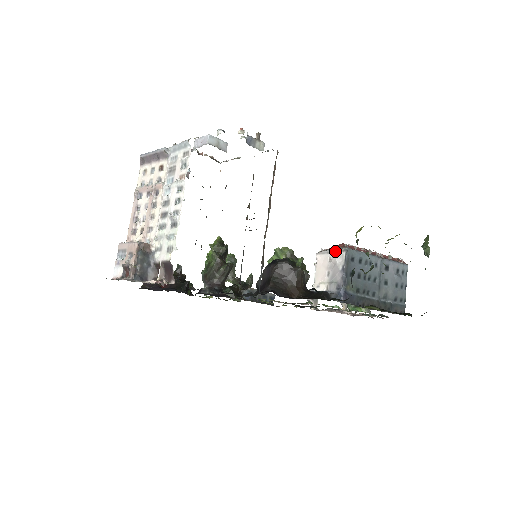
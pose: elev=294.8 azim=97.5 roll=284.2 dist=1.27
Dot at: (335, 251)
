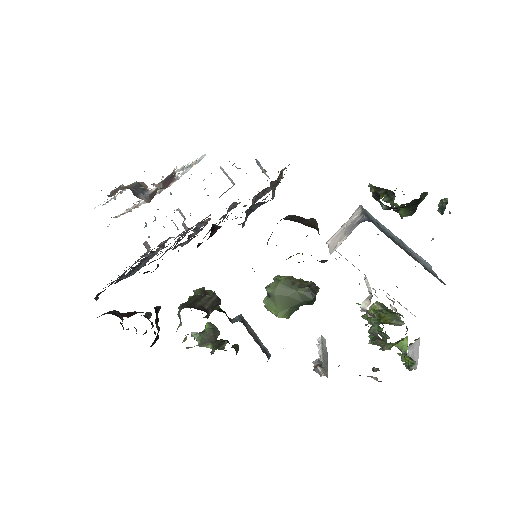
Dot at: occluded
